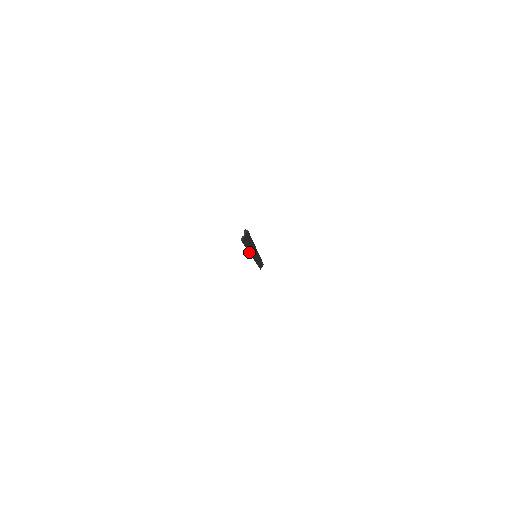
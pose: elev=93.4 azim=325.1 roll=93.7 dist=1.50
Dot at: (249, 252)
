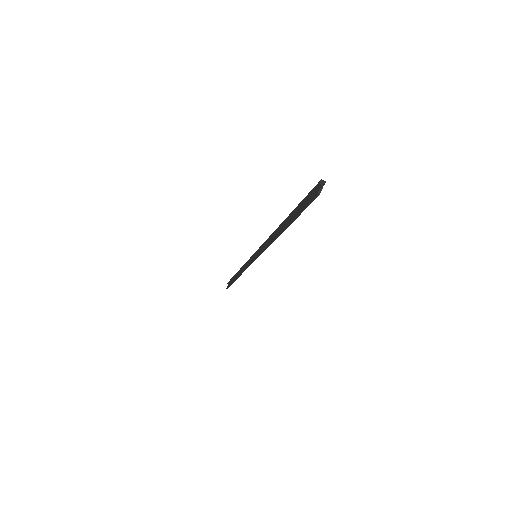
Dot at: (278, 236)
